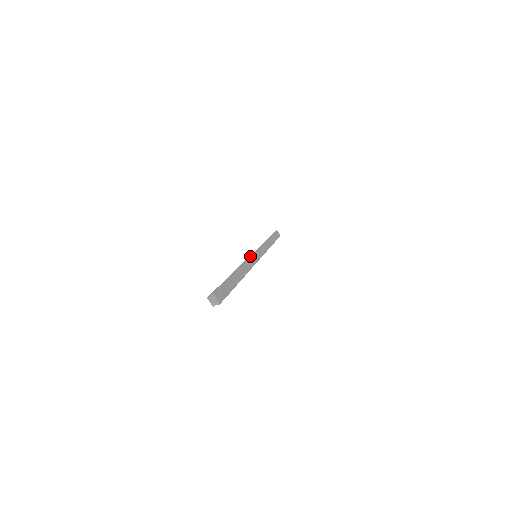
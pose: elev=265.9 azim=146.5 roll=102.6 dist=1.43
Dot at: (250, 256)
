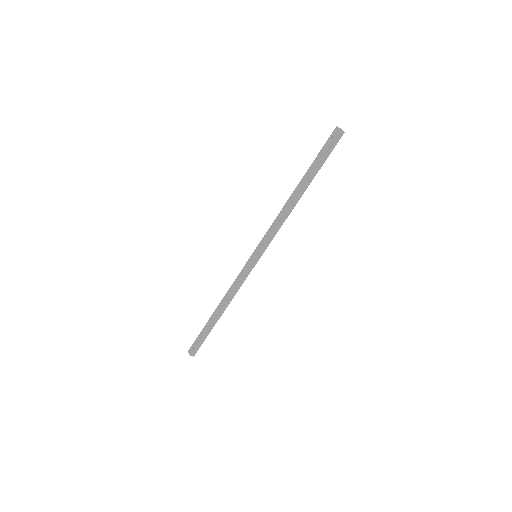
Dot at: occluded
